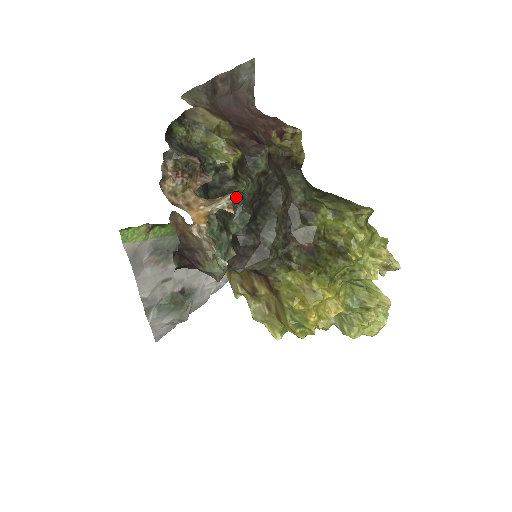
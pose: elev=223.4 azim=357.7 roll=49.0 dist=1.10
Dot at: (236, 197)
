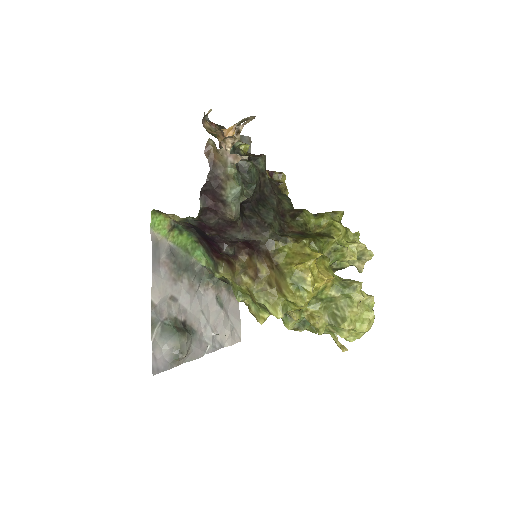
Dot at: (254, 116)
